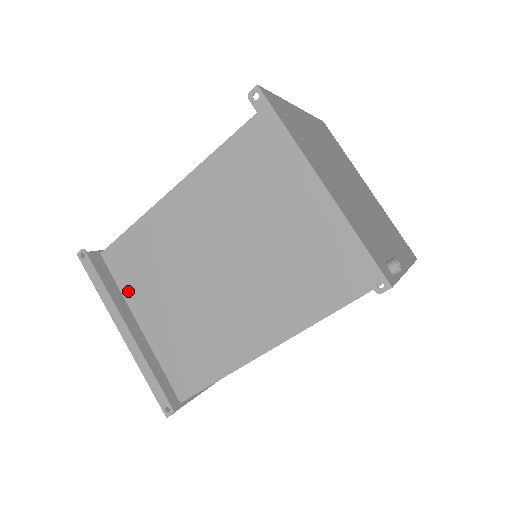
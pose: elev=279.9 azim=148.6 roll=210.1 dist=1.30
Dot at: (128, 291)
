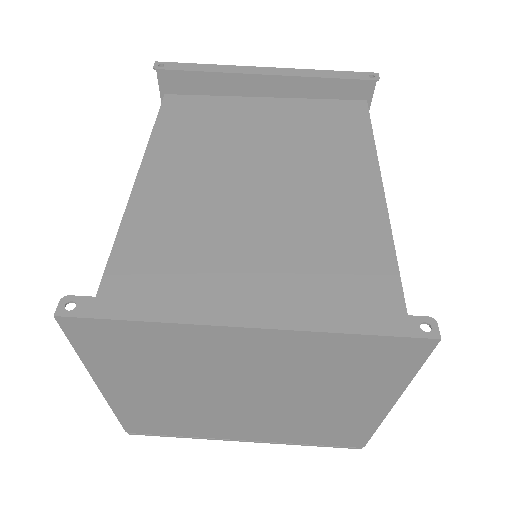
Dot at: occluded
